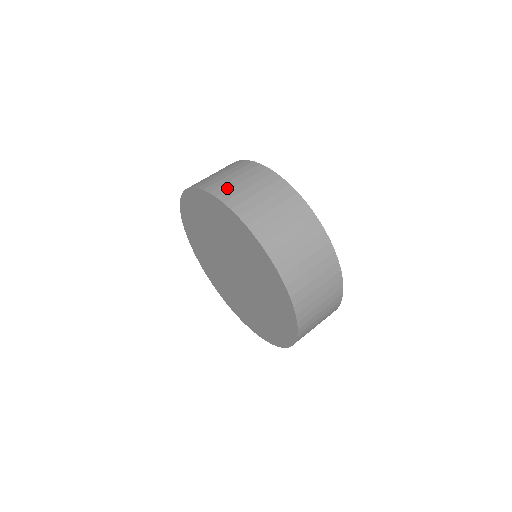
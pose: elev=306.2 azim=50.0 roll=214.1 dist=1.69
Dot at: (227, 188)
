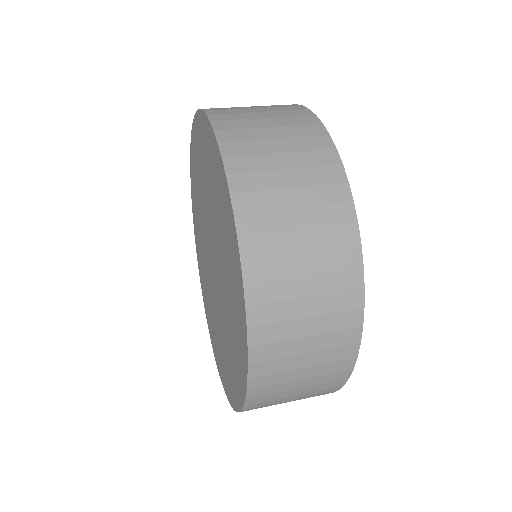
Dot at: (240, 126)
